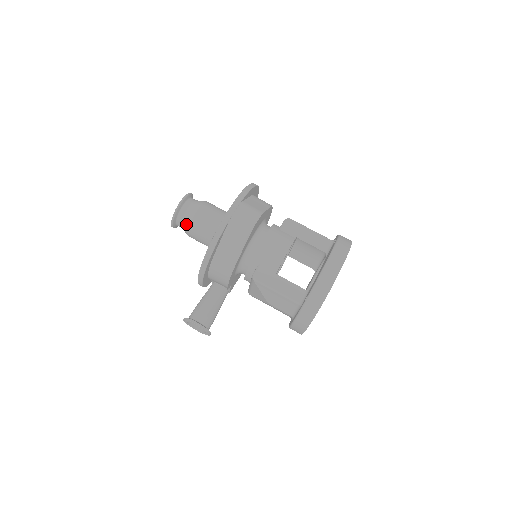
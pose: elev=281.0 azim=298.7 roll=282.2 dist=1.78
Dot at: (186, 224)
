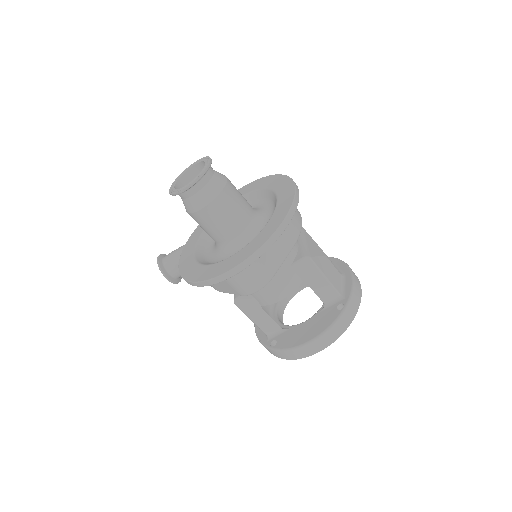
Dot at: (186, 207)
